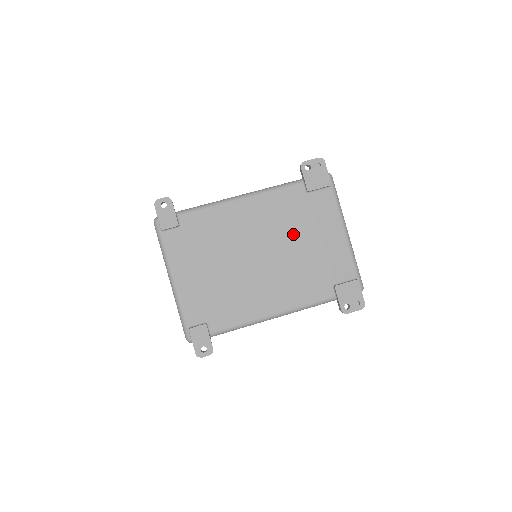
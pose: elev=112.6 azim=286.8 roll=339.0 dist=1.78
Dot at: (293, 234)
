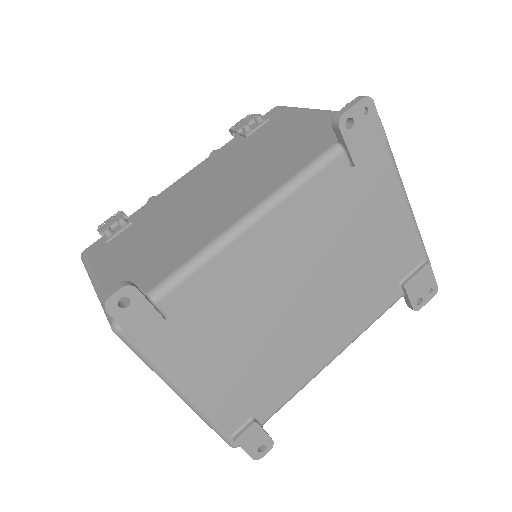
Dot at: (342, 241)
